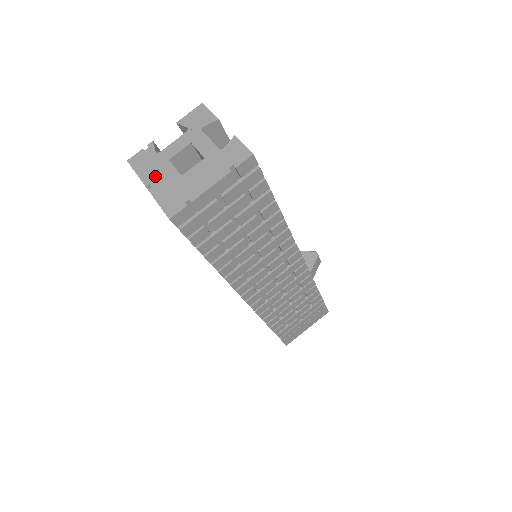
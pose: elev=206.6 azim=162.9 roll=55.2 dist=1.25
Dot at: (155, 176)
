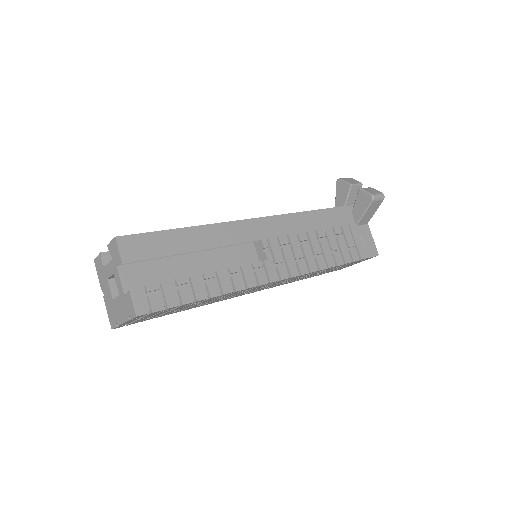
Dot at: (104, 288)
